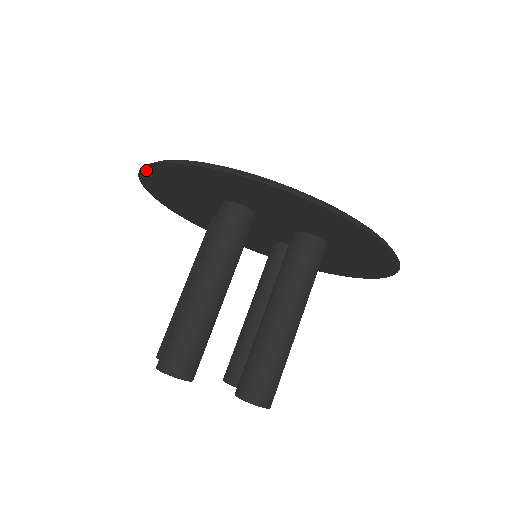
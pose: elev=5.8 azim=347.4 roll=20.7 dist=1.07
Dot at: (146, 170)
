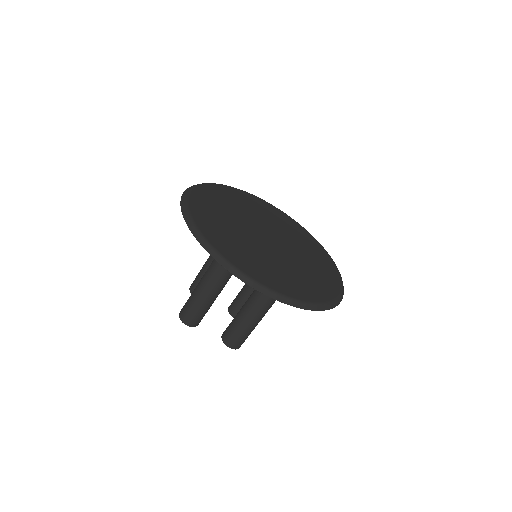
Dot at: (183, 205)
